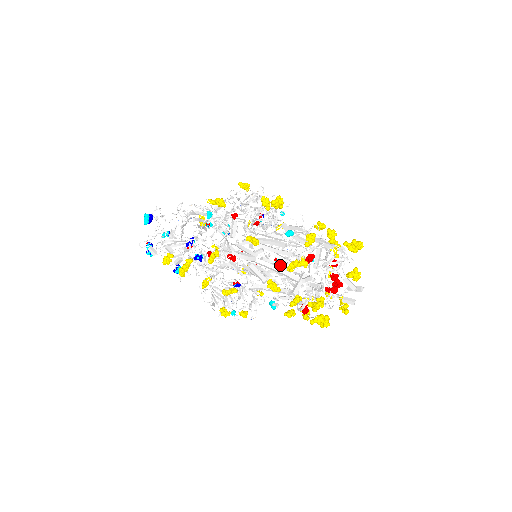
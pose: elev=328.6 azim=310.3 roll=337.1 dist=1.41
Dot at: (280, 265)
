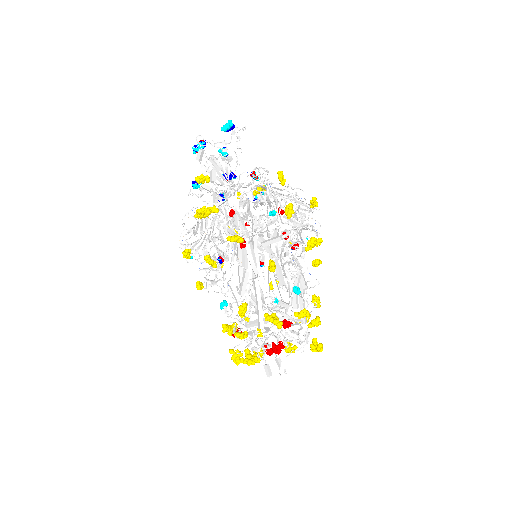
Dot at: (264, 298)
